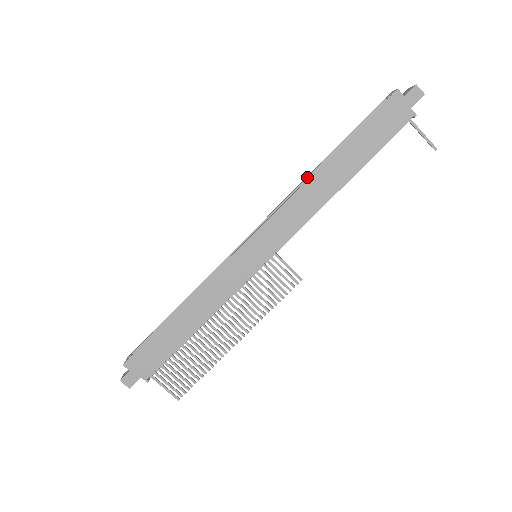
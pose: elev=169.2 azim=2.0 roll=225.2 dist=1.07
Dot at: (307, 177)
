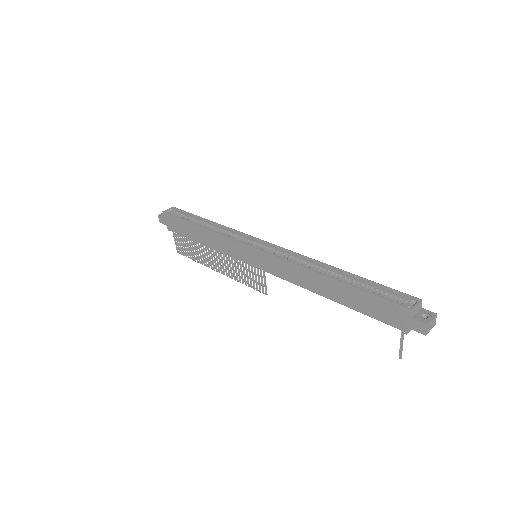
Dot at: (321, 263)
